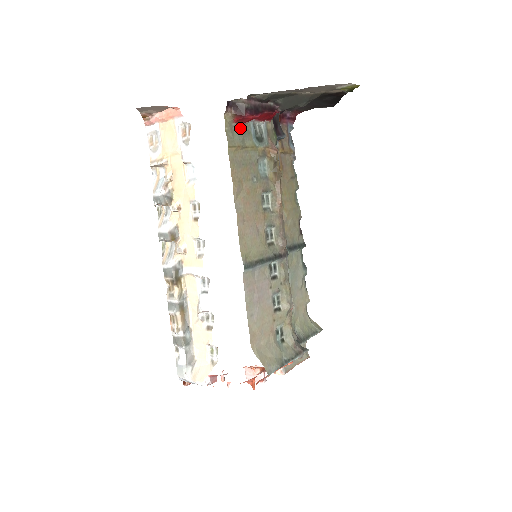
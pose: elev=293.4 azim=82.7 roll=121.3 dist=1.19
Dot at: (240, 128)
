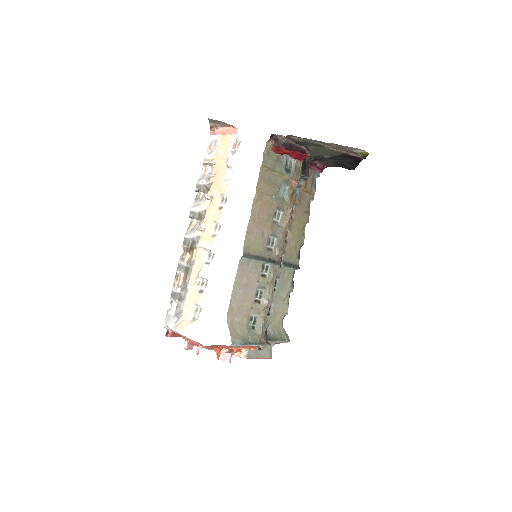
Dot at: (275, 156)
